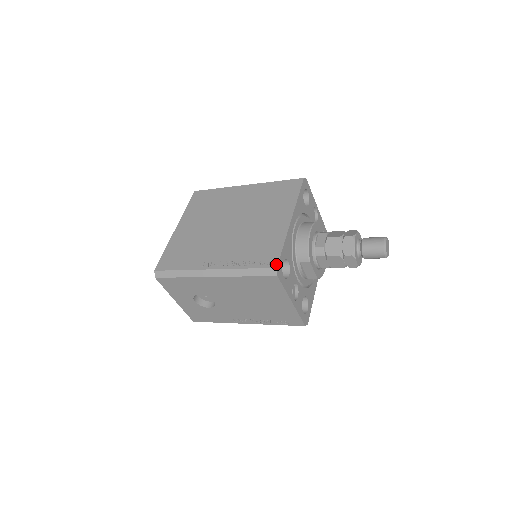
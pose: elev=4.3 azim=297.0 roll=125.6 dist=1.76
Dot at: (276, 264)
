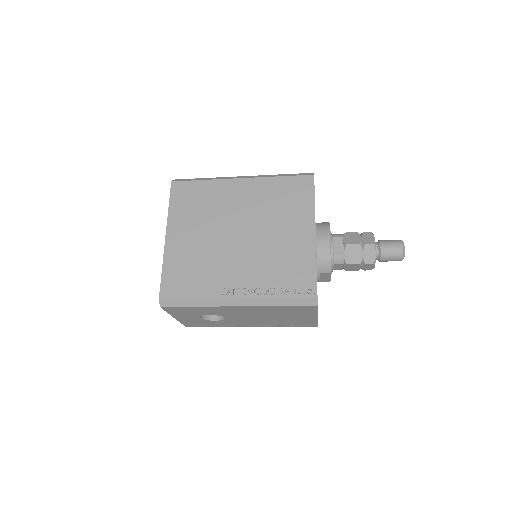
Dot at: (315, 293)
